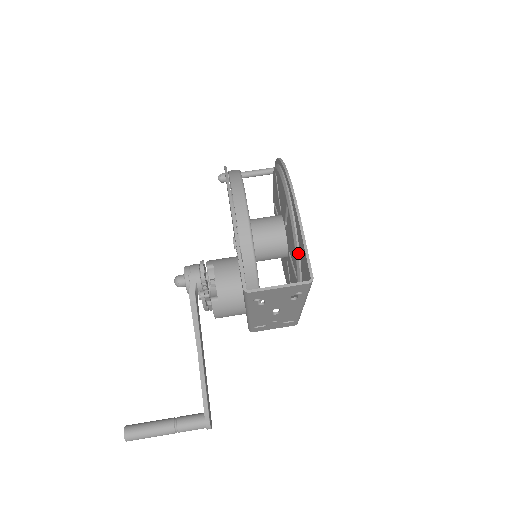
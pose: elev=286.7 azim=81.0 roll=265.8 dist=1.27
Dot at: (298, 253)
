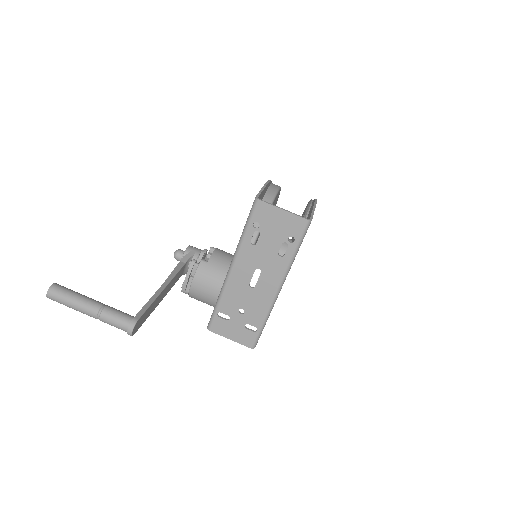
Dot at: occluded
